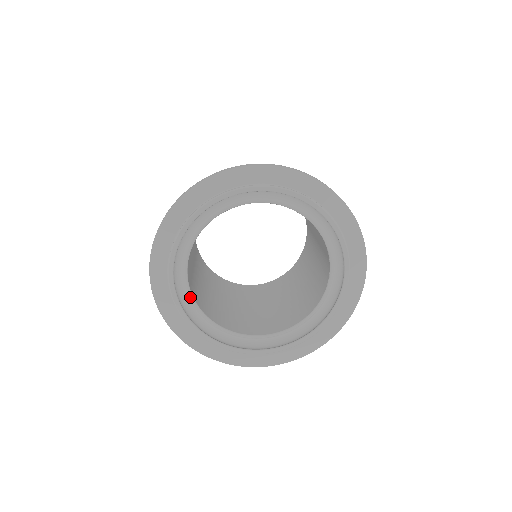
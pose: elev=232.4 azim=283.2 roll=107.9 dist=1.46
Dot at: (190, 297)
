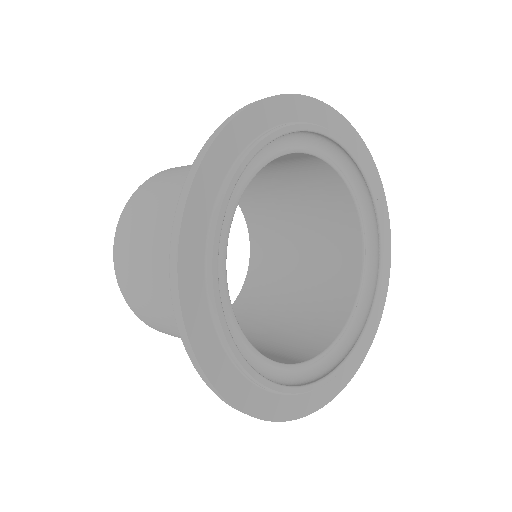
Dot at: (227, 300)
